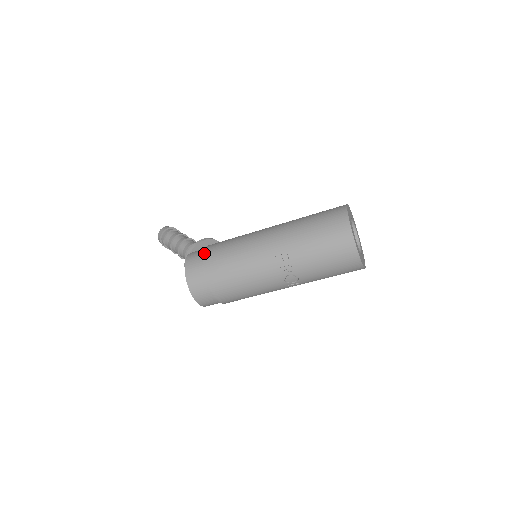
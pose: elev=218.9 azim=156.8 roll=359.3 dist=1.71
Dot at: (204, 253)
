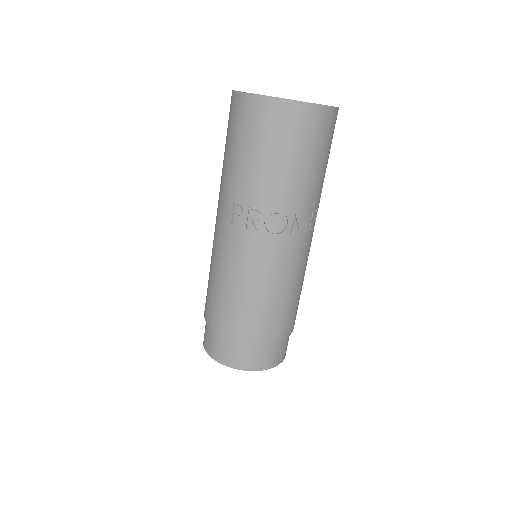
Dot at: occluded
